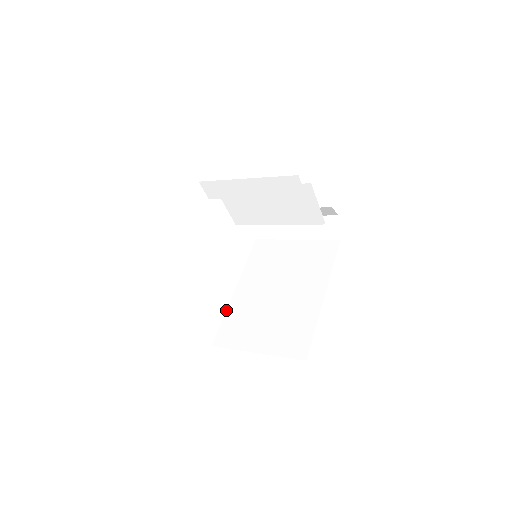
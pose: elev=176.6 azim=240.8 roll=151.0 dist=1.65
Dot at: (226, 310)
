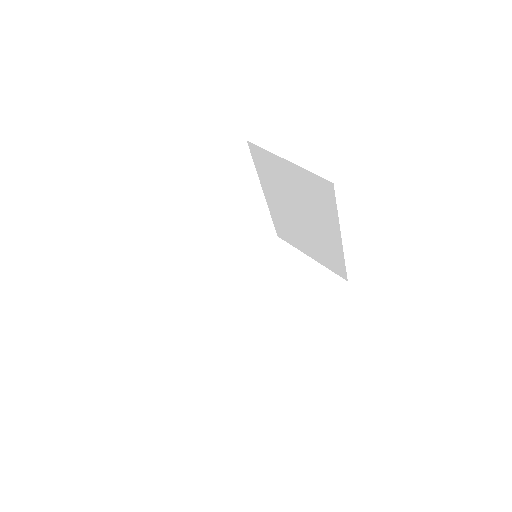
Dot at: occluded
